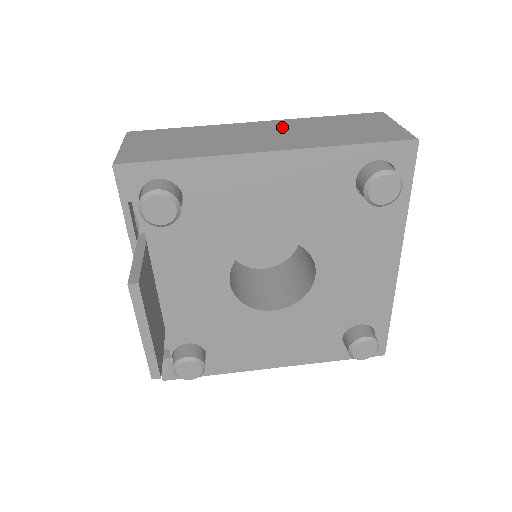
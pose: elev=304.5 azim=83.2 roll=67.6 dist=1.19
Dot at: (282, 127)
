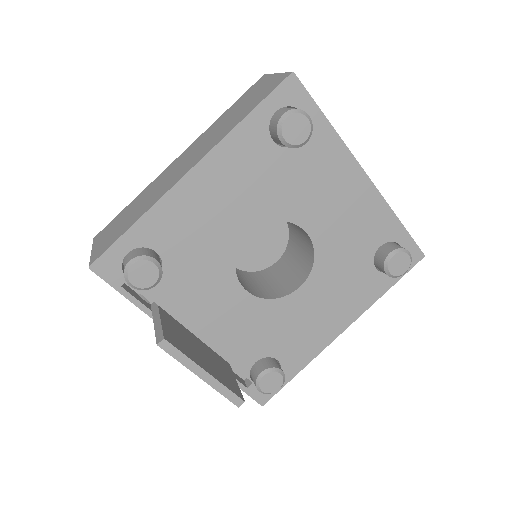
Dot at: (195, 146)
